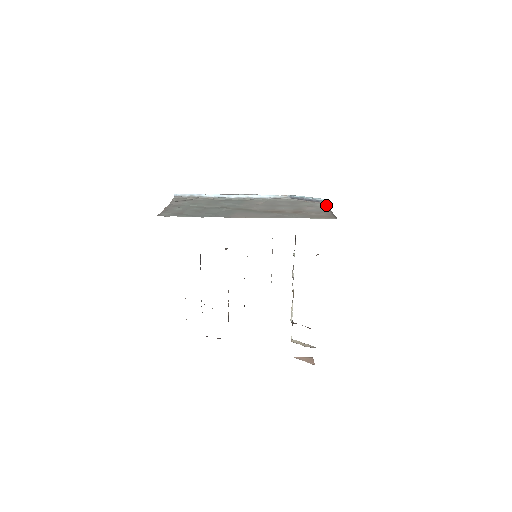
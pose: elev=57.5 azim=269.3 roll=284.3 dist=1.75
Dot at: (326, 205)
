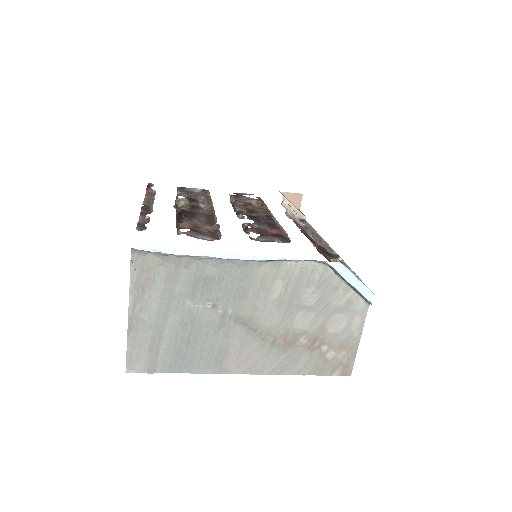
Dot at: (366, 311)
